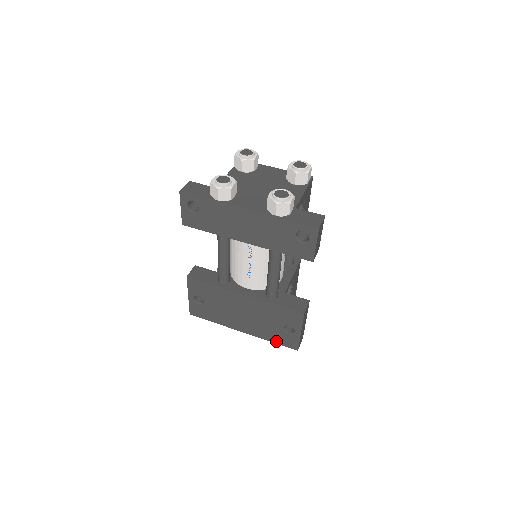
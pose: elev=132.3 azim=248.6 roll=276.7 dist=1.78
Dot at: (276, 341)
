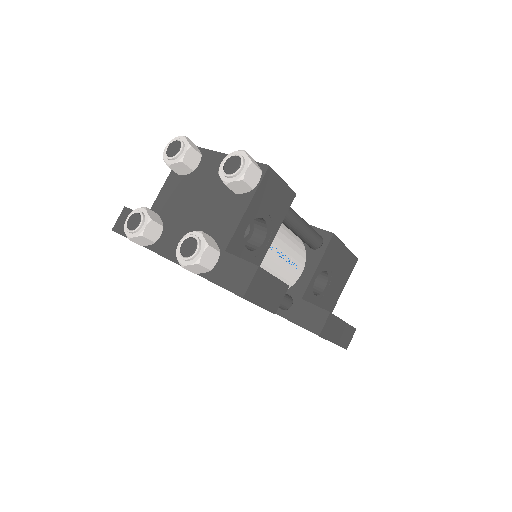
Dot at: occluded
